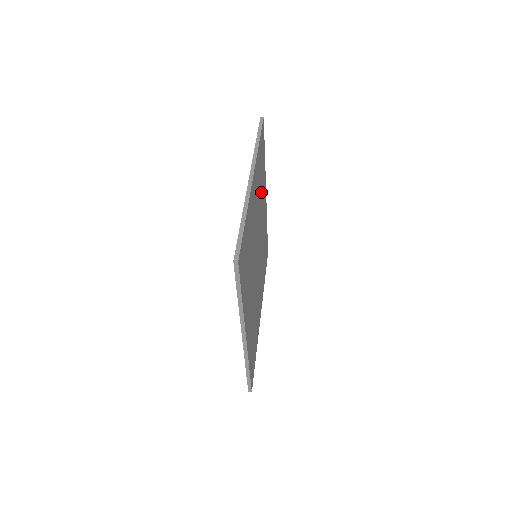
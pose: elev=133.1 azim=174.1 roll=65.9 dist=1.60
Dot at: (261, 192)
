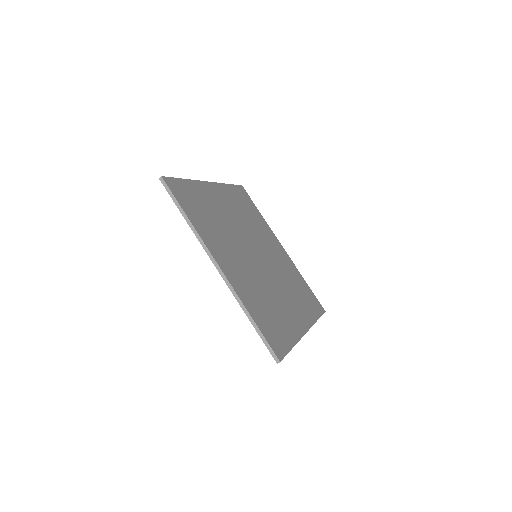
Dot at: (215, 215)
